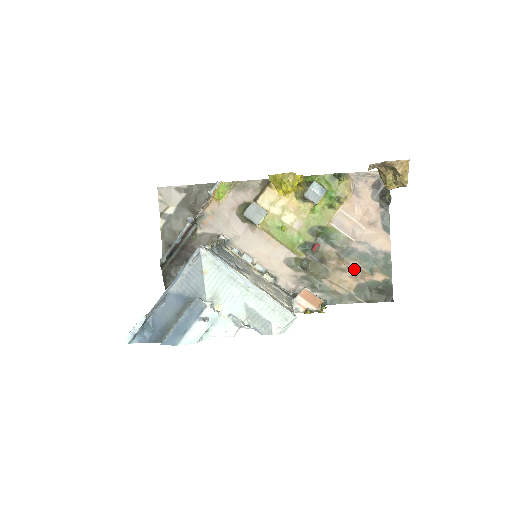
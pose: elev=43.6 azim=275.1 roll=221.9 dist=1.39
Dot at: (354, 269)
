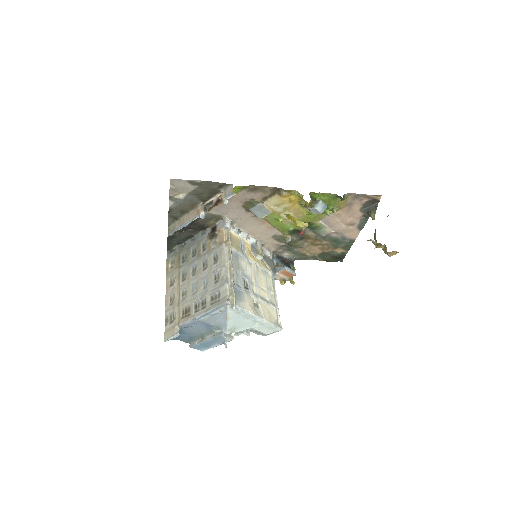
Dot at: (324, 245)
